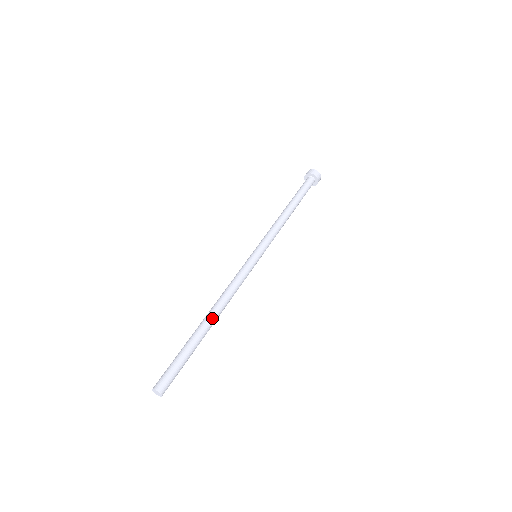
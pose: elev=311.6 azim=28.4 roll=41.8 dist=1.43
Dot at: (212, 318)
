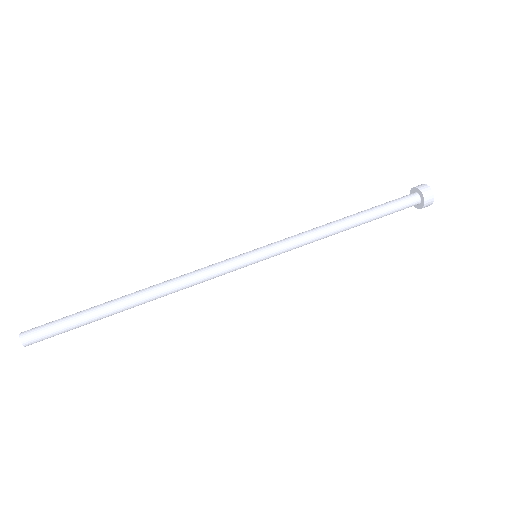
Dot at: (140, 300)
